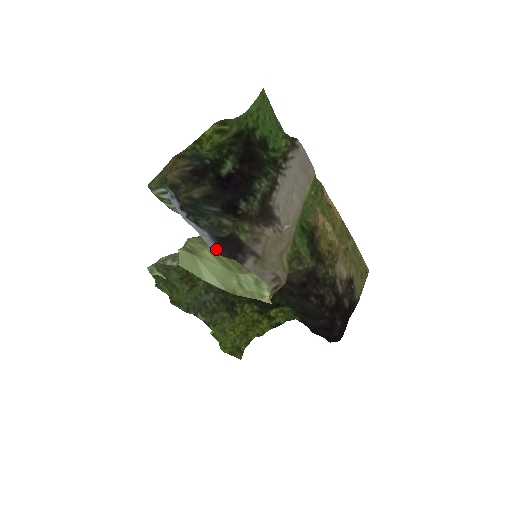
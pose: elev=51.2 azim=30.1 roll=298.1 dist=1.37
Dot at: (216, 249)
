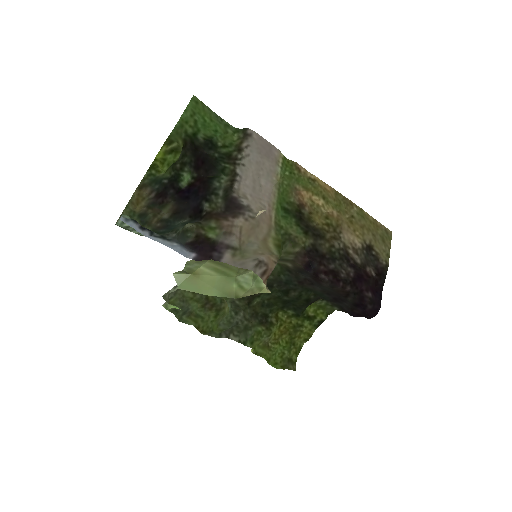
Dot at: (192, 256)
